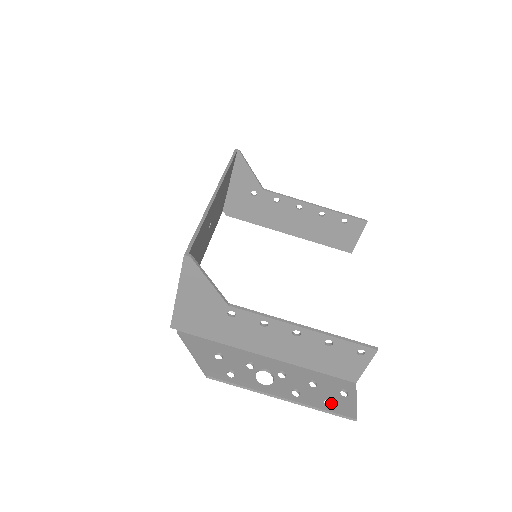
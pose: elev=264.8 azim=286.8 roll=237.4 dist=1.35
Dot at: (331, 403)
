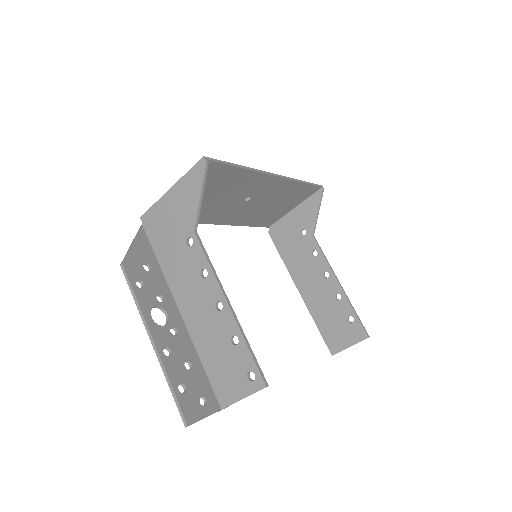
Dot at: (184, 392)
